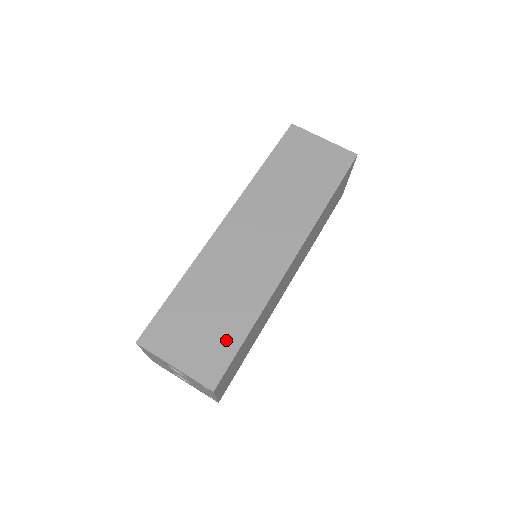
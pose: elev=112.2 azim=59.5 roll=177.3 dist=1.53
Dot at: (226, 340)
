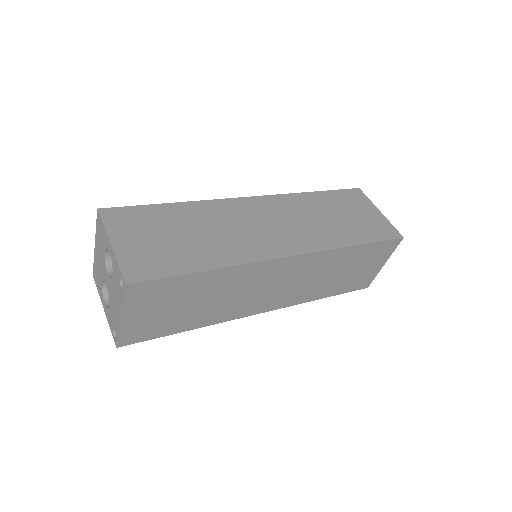
Dot at: (176, 261)
